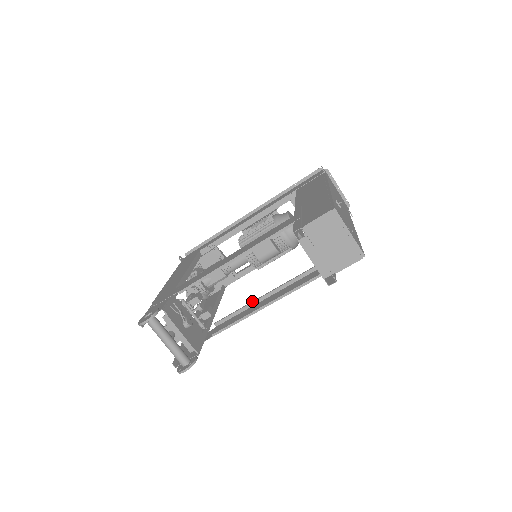
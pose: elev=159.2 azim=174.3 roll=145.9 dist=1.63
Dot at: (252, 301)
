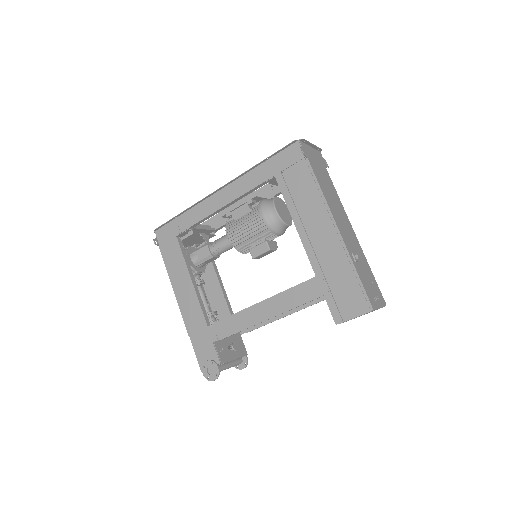
Dot at: occluded
